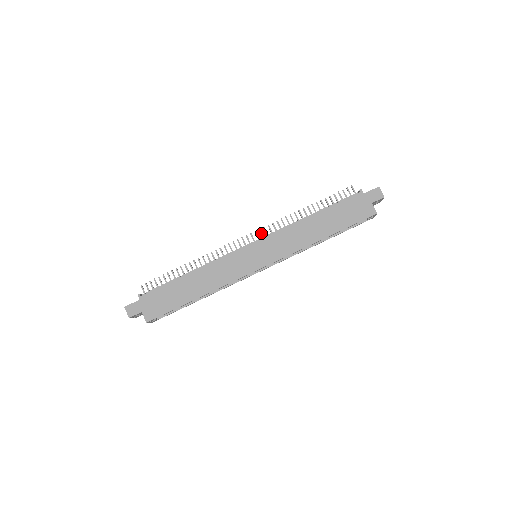
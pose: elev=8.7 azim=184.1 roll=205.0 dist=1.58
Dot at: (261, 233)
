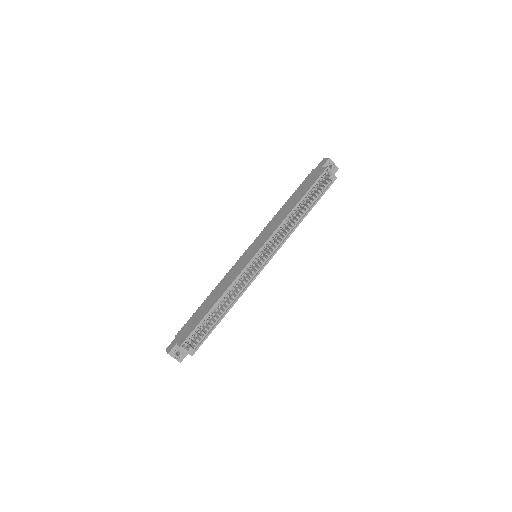
Dot at: occluded
